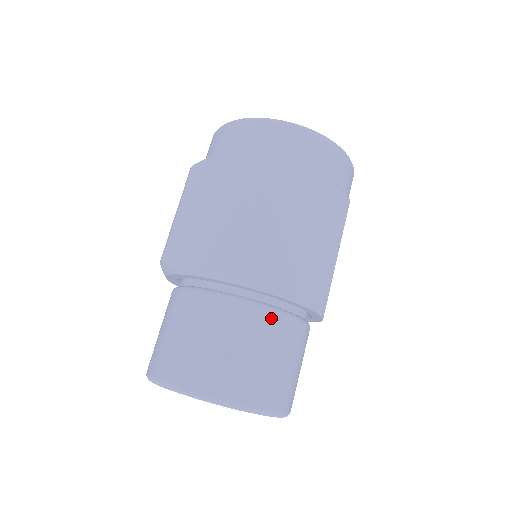
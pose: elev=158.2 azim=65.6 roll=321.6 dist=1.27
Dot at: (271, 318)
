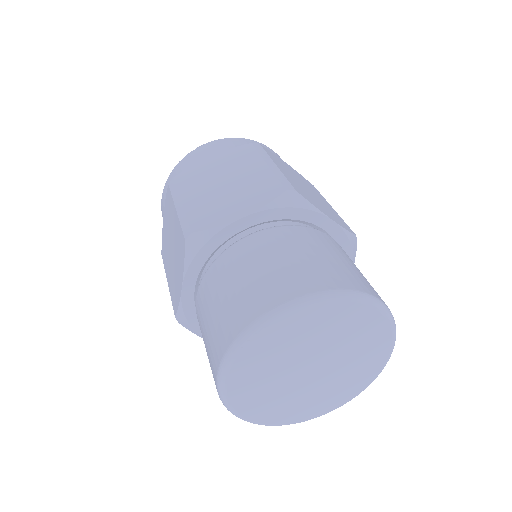
Dot at: (335, 242)
